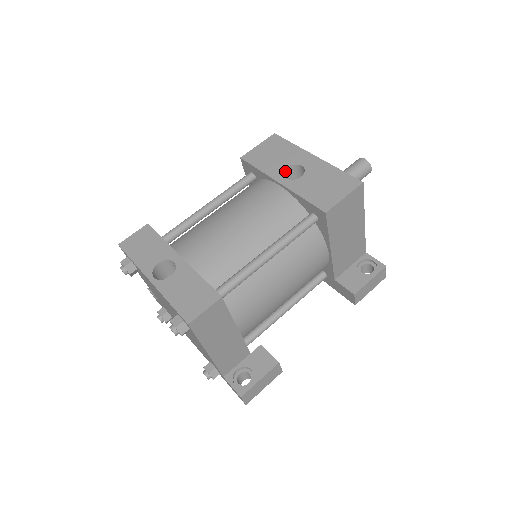
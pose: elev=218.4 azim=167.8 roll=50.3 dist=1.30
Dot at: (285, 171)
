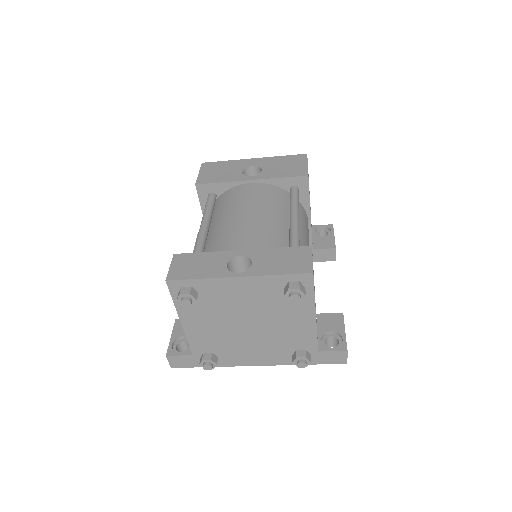
Dot at: (242, 175)
